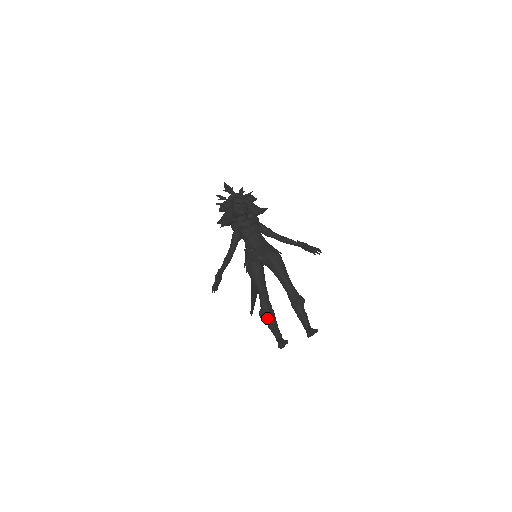
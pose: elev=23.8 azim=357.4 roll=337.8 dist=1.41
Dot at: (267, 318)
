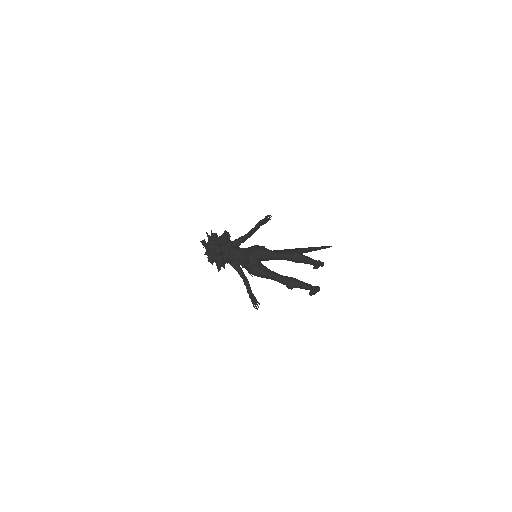
Dot at: (293, 287)
